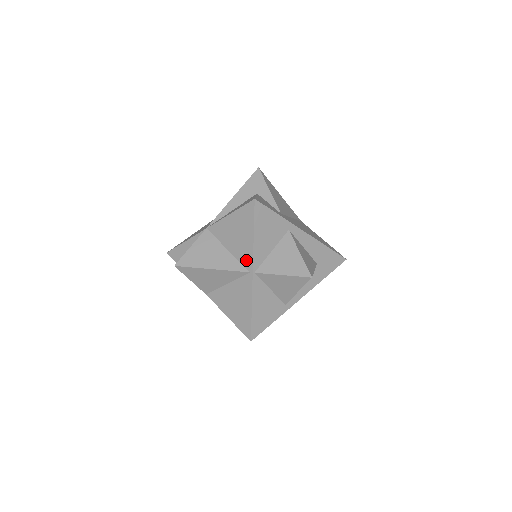
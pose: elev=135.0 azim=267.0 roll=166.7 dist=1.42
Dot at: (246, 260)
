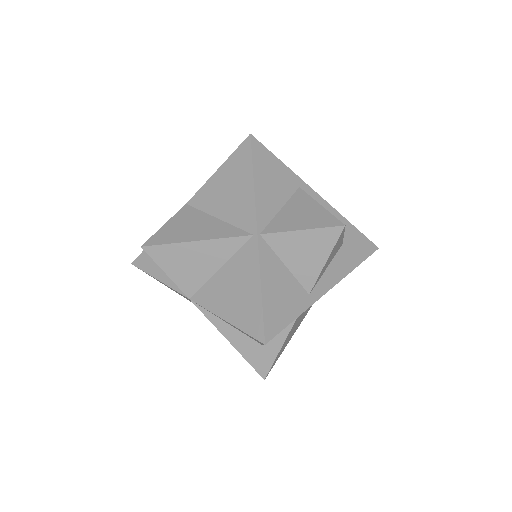
Dot at: (246, 220)
